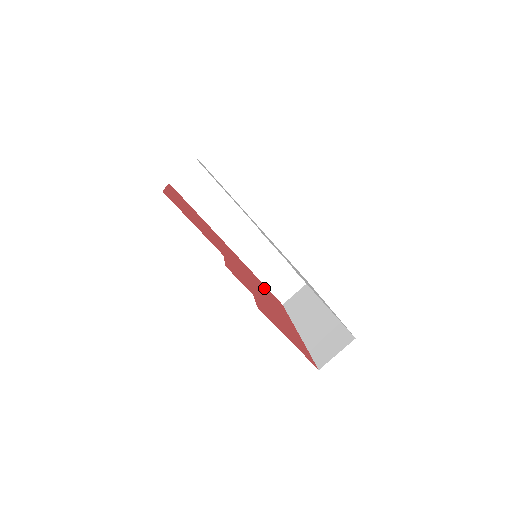
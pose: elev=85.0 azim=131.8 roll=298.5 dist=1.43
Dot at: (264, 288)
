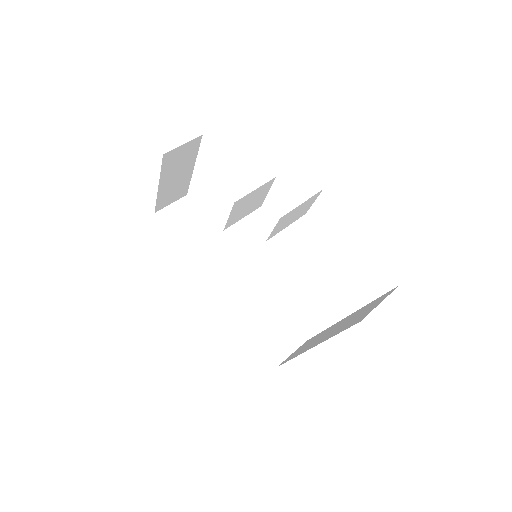
Dot at: occluded
